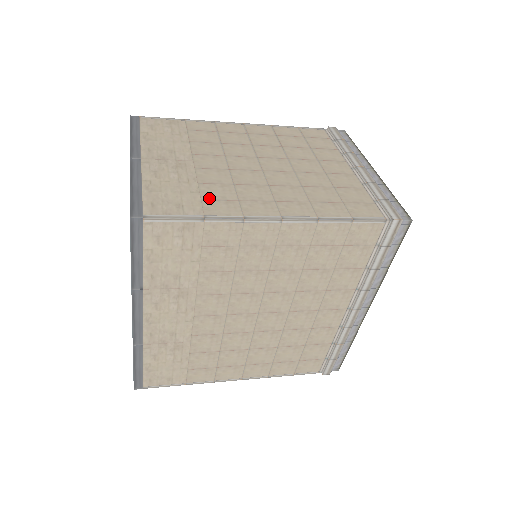
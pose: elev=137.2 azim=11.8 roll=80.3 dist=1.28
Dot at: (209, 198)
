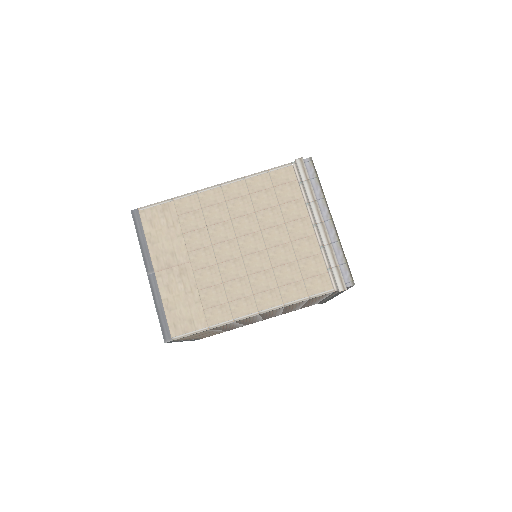
Dot at: (208, 306)
